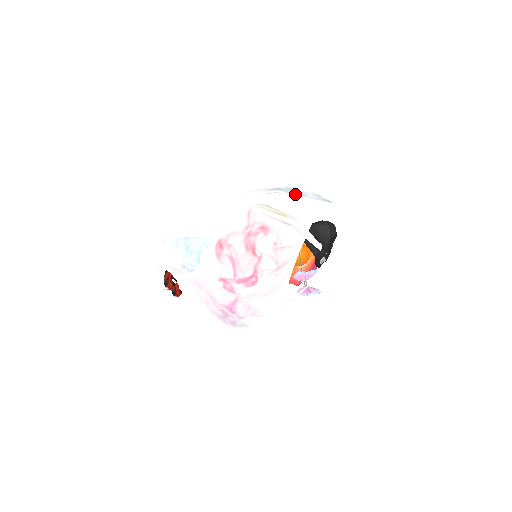
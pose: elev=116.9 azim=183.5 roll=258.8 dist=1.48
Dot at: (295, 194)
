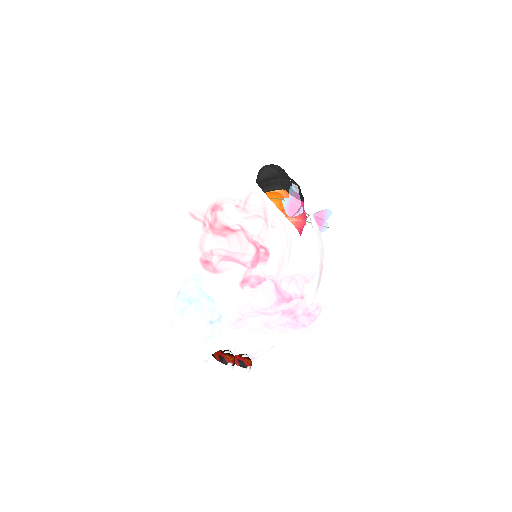
Dot at: occluded
